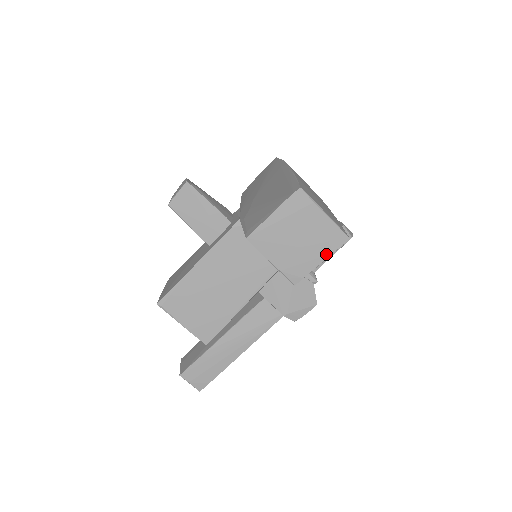
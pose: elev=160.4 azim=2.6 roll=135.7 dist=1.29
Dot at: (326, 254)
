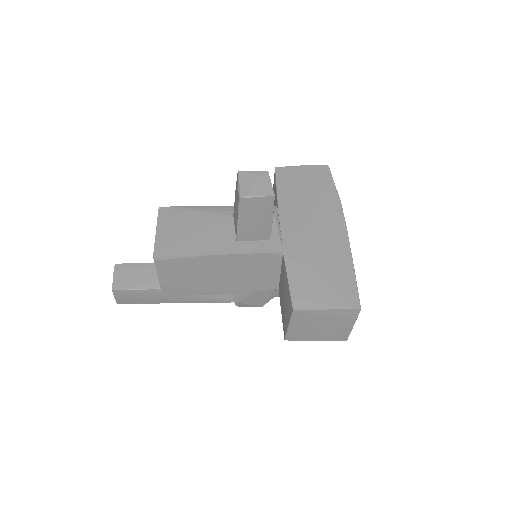
Dot at: (324, 340)
